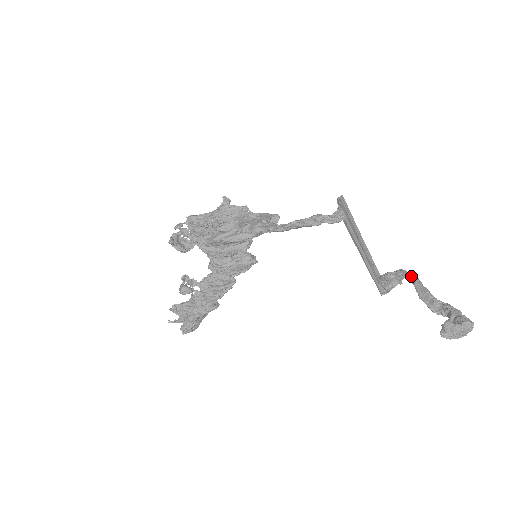
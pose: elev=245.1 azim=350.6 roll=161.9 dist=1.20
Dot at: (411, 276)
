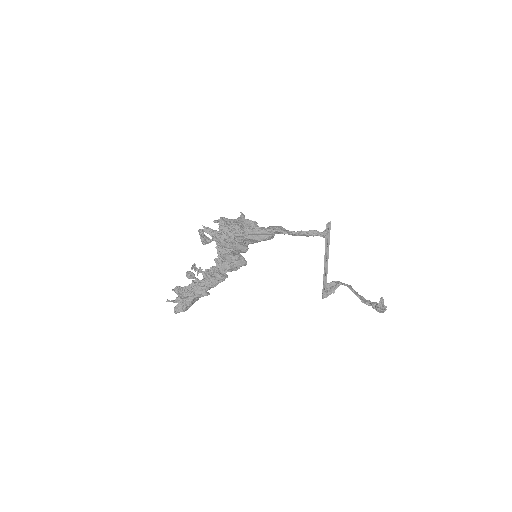
Dot at: (347, 284)
